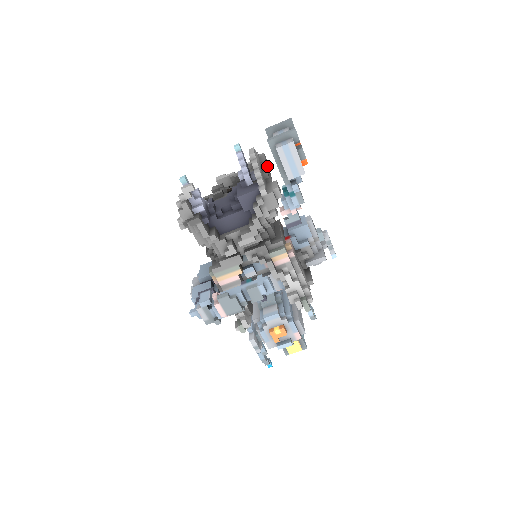
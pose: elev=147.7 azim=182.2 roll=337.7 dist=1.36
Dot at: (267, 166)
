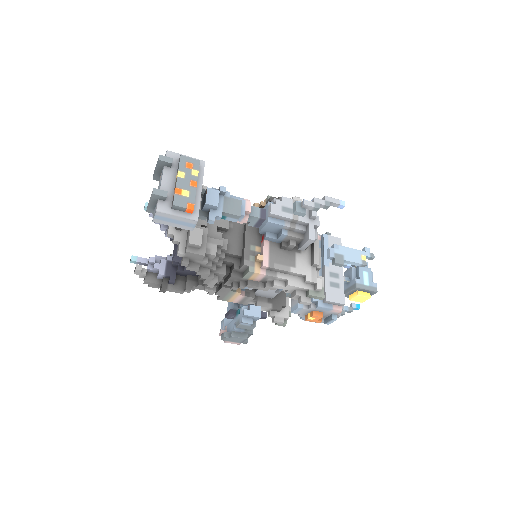
Dot at: occluded
